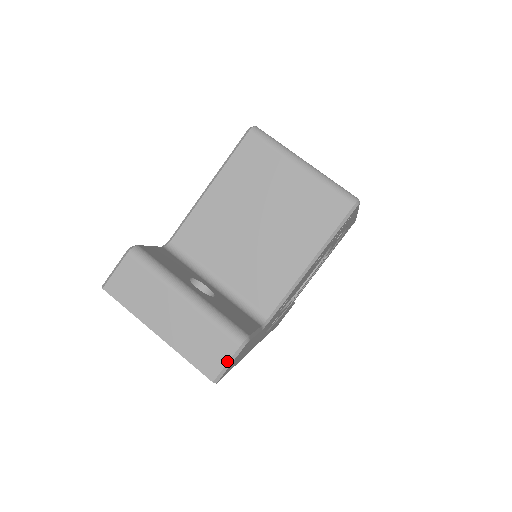
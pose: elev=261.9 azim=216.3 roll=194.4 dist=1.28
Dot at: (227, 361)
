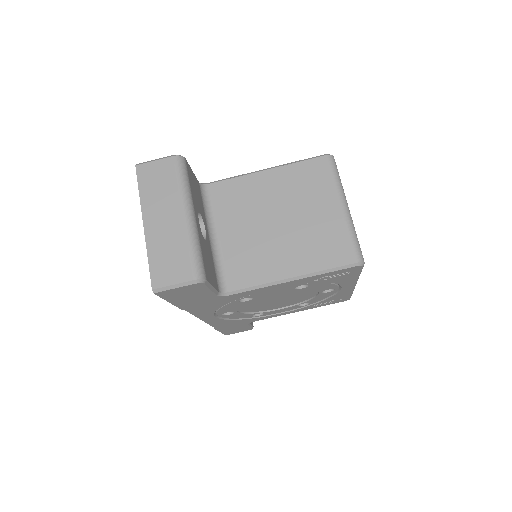
Dot at: (176, 283)
